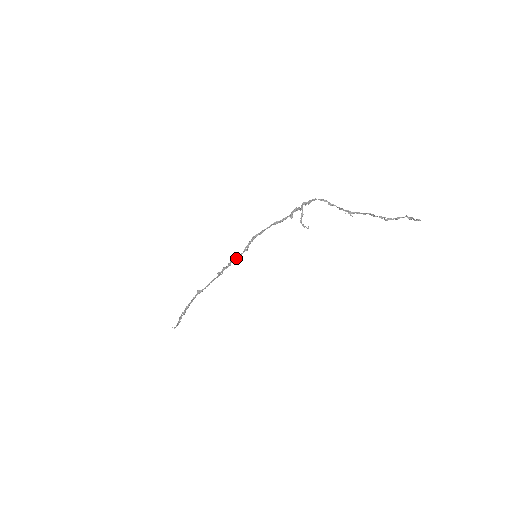
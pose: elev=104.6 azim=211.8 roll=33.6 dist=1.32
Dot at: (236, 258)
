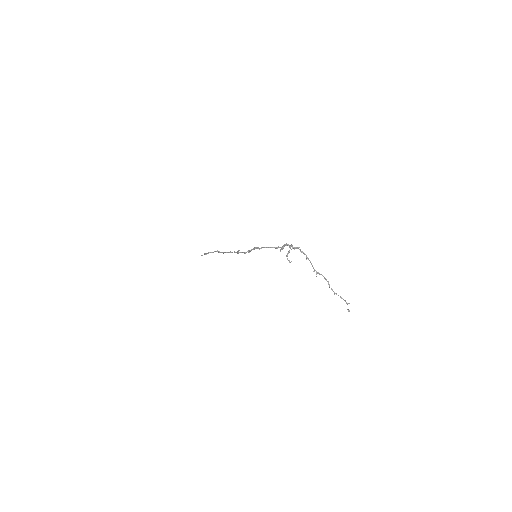
Dot at: (242, 252)
